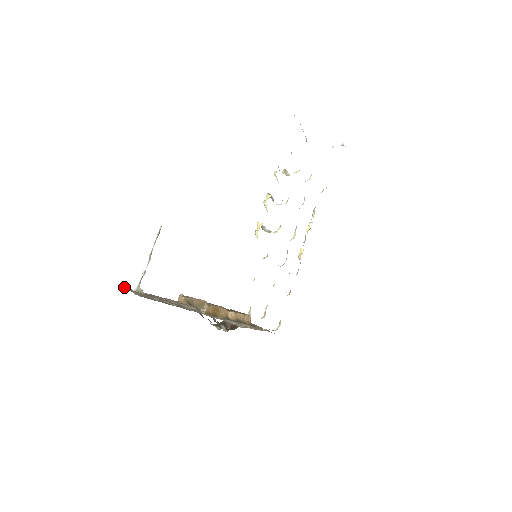
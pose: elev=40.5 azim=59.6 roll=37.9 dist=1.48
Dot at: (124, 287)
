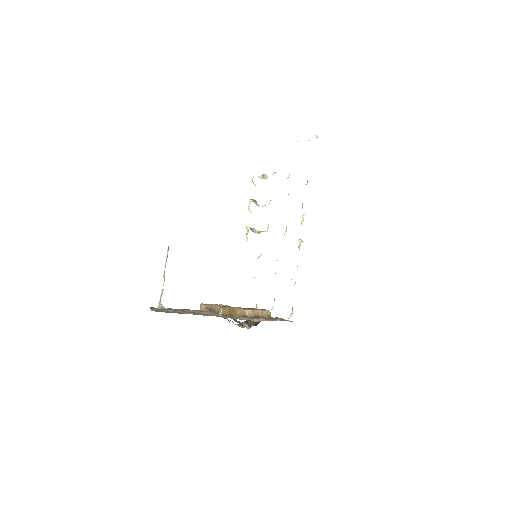
Dot at: (152, 307)
